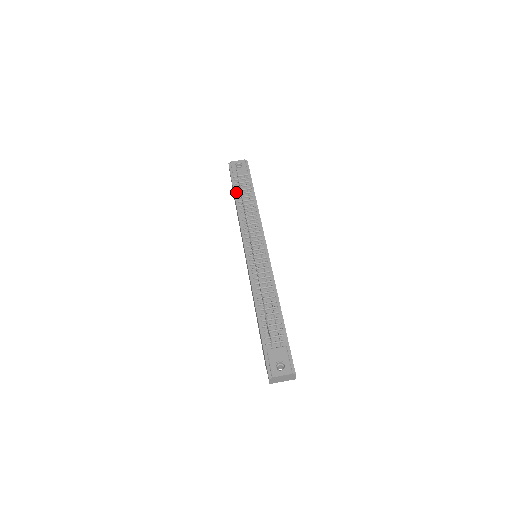
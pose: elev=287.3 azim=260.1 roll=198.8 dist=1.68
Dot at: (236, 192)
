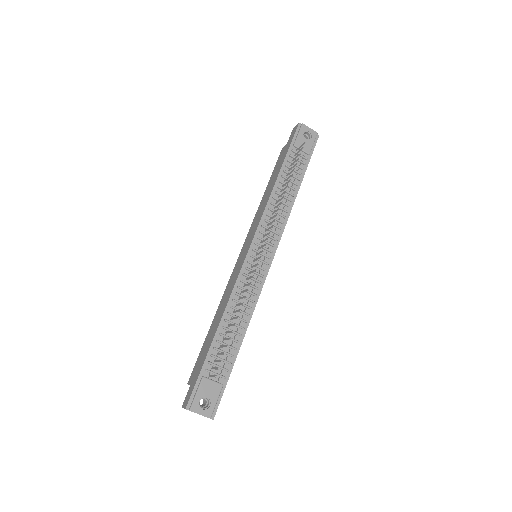
Dot at: (285, 166)
